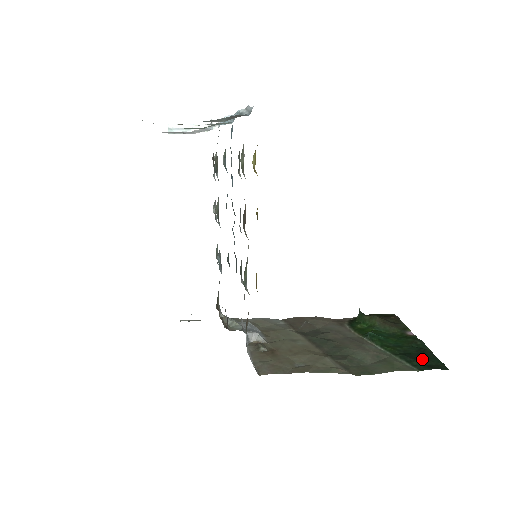
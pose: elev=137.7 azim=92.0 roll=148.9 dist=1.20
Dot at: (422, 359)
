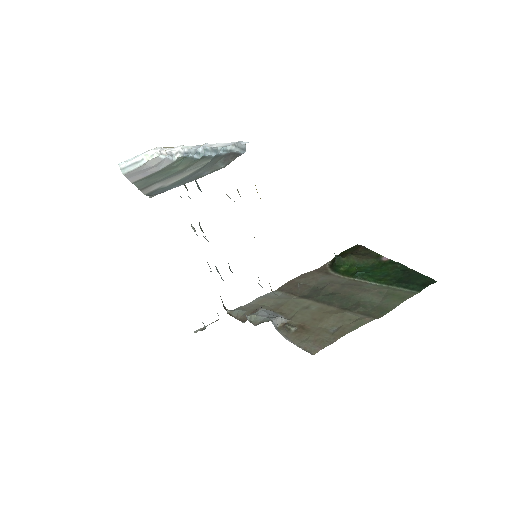
Dot at: (413, 281)
